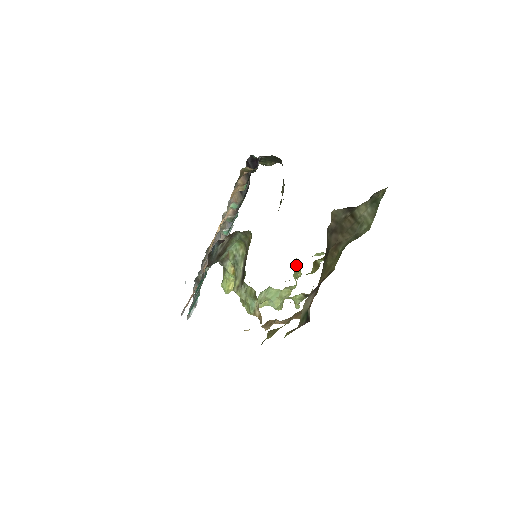
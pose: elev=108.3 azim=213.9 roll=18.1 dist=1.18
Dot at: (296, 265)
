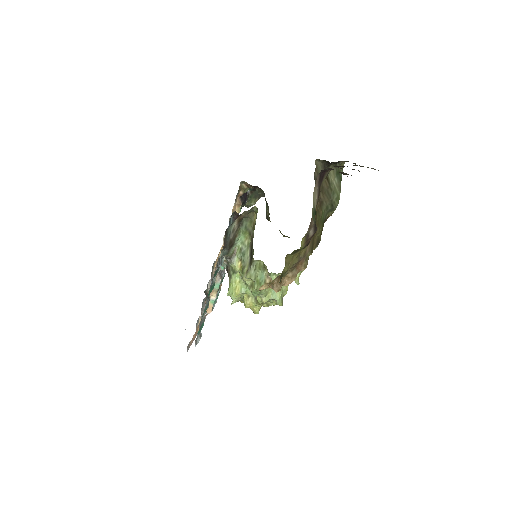
Dot at: occluded
